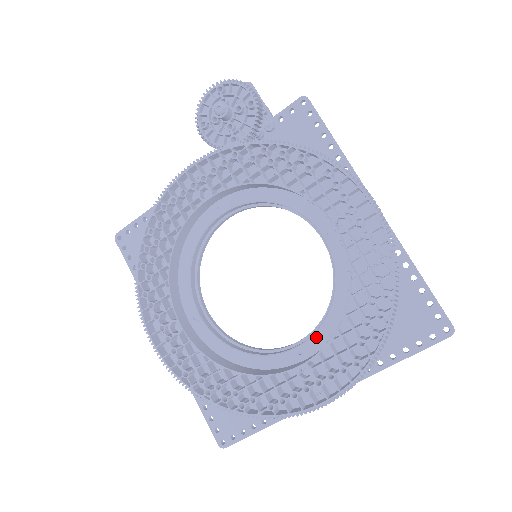
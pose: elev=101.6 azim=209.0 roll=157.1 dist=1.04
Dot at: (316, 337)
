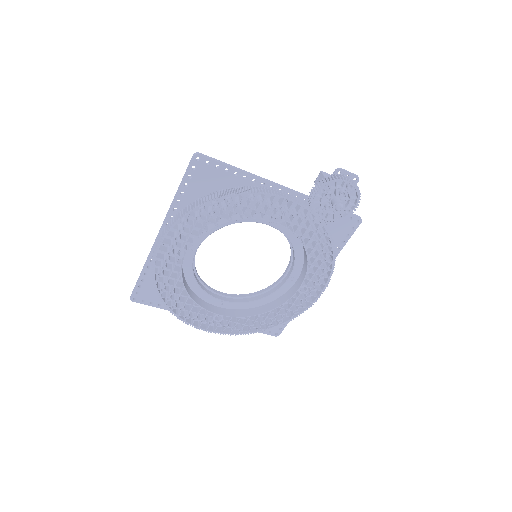
Dot at: (236, 305)
